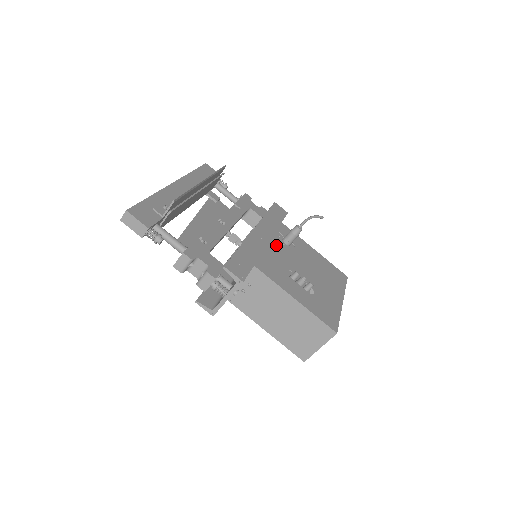
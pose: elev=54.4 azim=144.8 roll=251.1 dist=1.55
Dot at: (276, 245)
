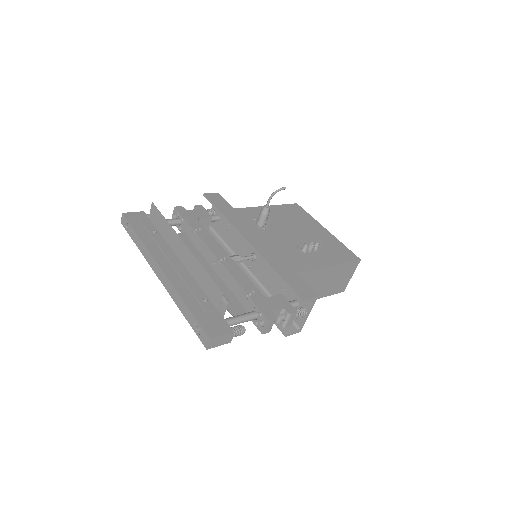
Dot at: (267, 236)
